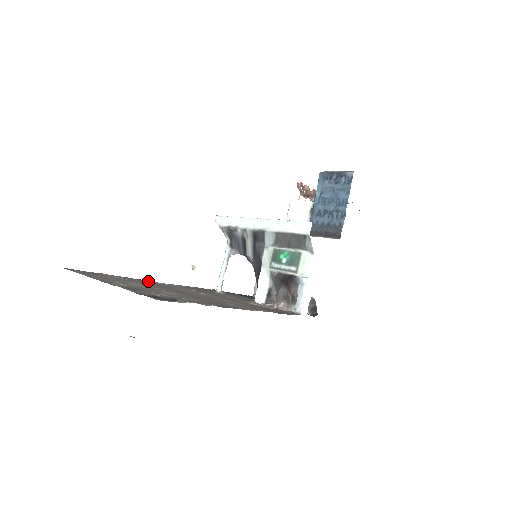
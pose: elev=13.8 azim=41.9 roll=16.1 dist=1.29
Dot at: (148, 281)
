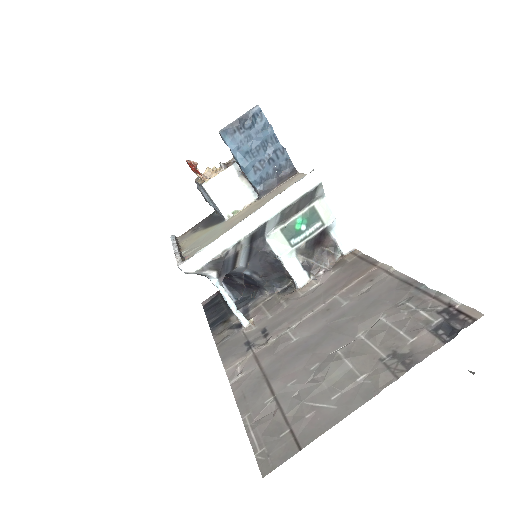
Dot at: (244, 386)
